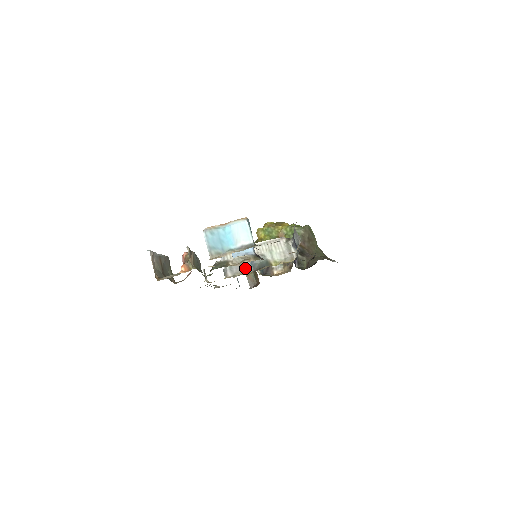
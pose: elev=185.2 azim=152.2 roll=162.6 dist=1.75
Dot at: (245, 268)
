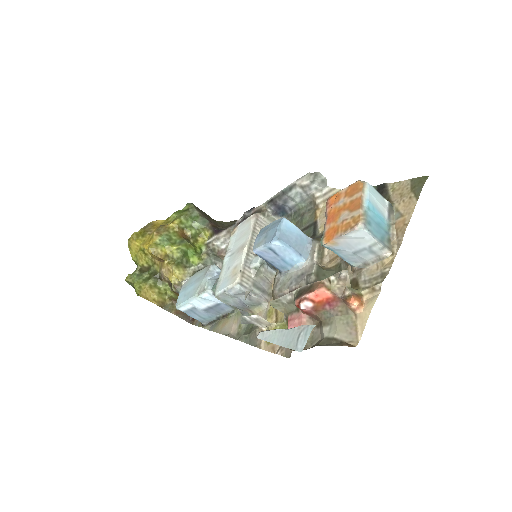
Dot at: (268, 276)
